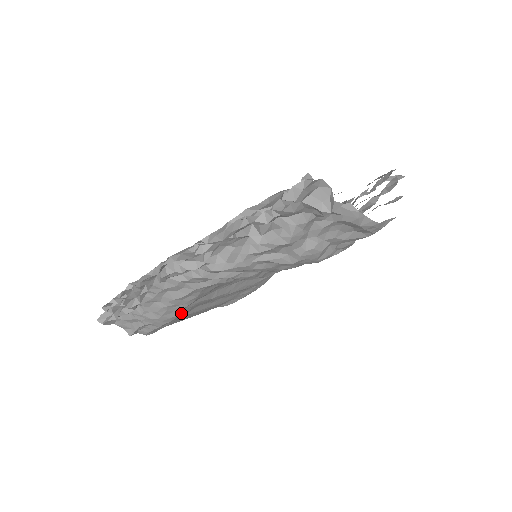
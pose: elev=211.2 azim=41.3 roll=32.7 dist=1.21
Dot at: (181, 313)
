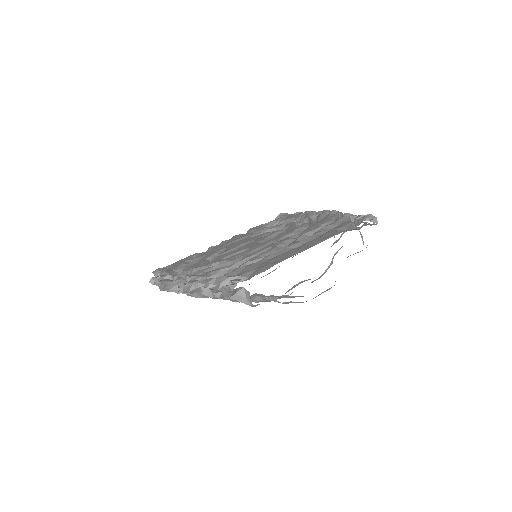
Dot at: occluded
